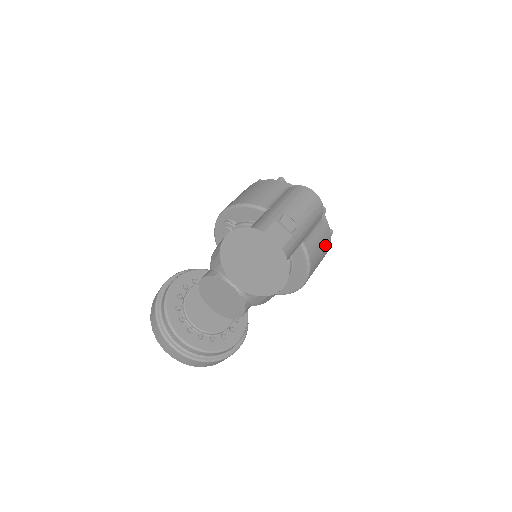
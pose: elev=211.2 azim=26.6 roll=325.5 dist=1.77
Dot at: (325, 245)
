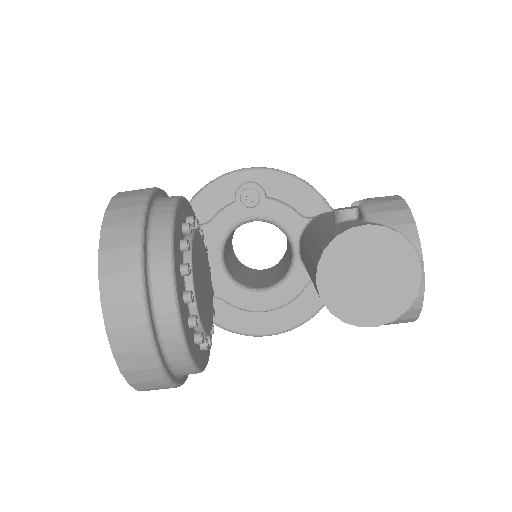
Dot at: occluded
